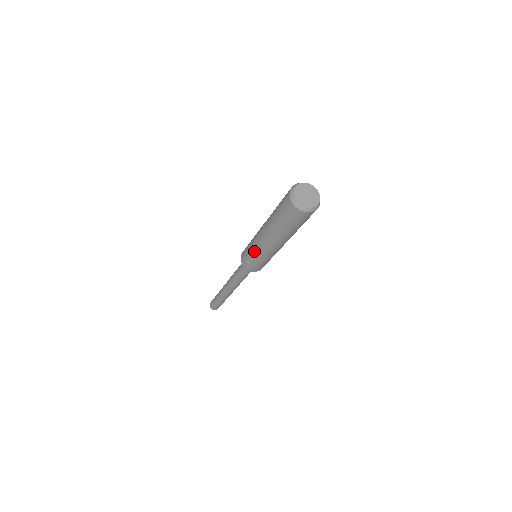
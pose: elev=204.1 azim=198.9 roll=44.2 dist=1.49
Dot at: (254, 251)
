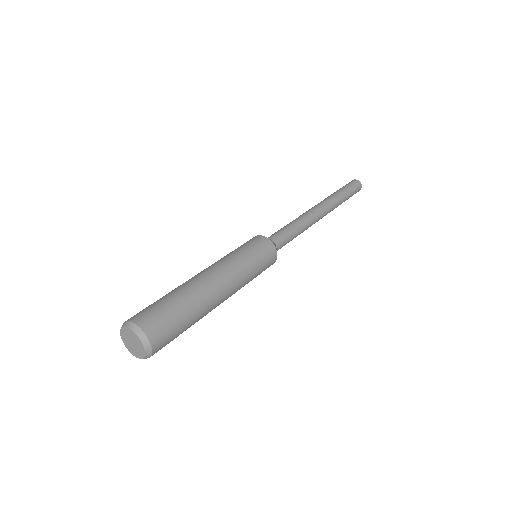
Dot at: occluded
